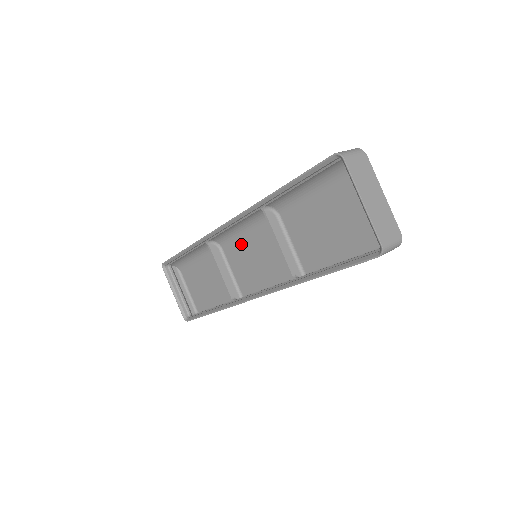
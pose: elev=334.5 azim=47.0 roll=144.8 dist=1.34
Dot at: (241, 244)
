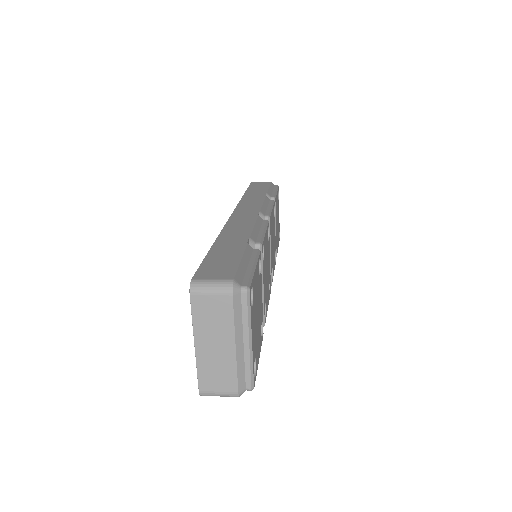
Dot at: occluded
